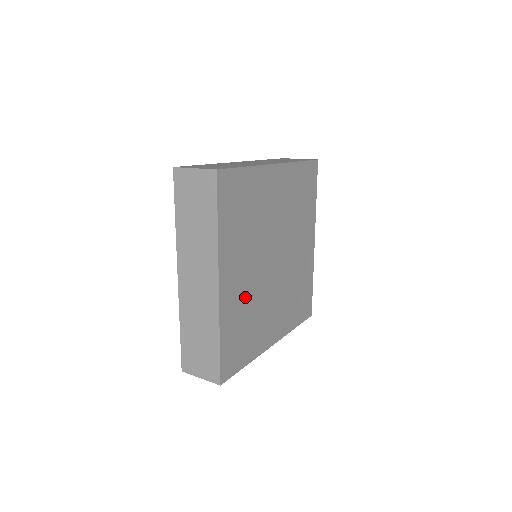
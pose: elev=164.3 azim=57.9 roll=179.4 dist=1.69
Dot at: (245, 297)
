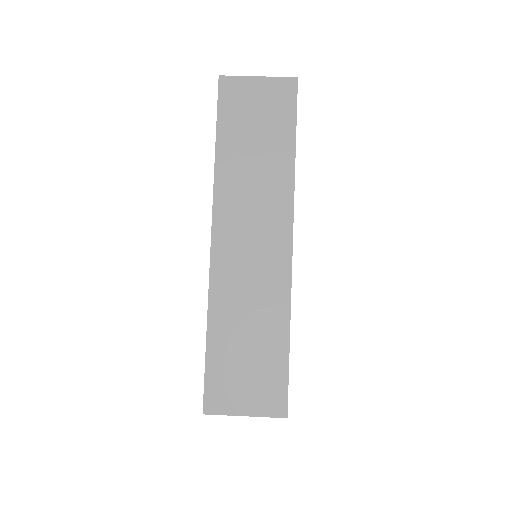
Dot at: occluded
